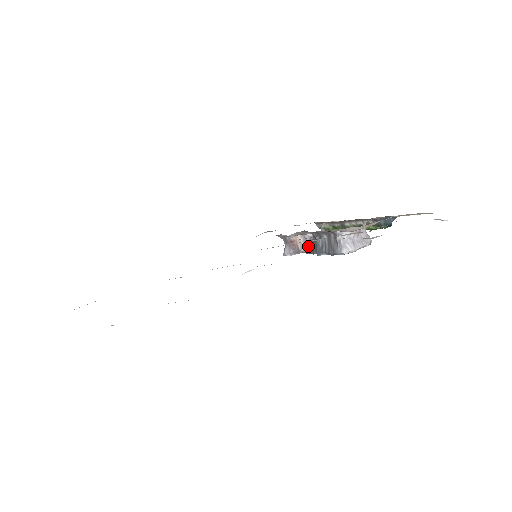
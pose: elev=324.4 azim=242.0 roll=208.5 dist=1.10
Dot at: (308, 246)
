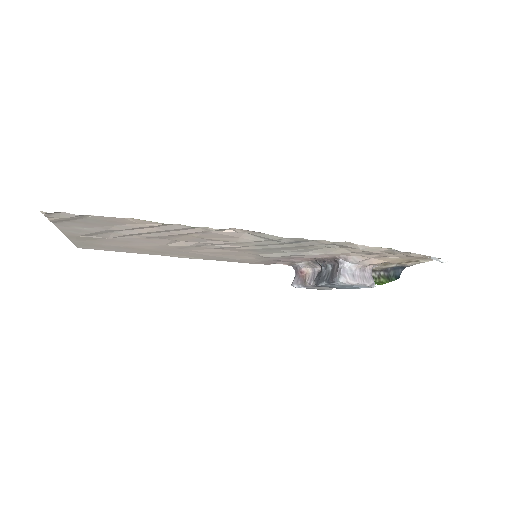
Dot at: (314, 278)
